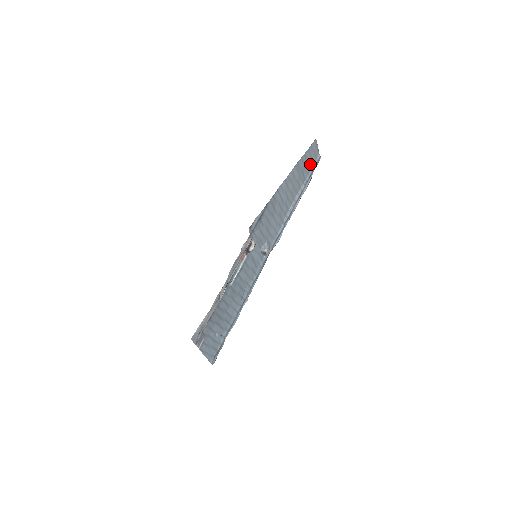
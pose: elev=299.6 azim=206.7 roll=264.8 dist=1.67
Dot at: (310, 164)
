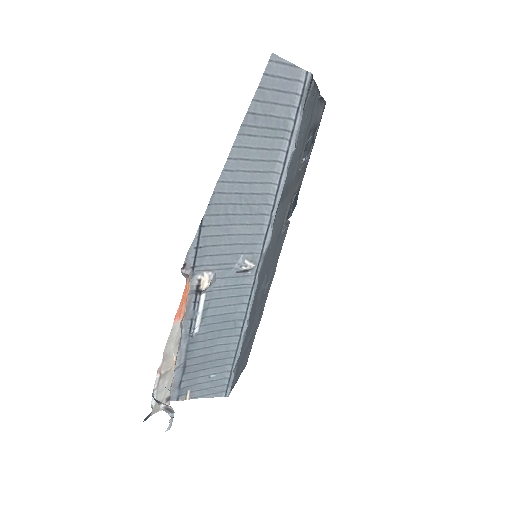
Dot at: (284, 101)
